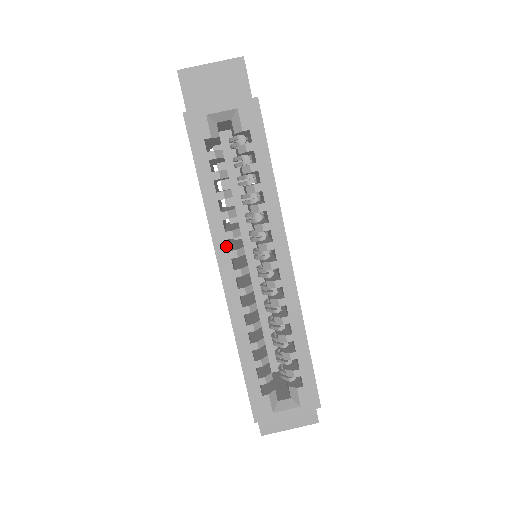
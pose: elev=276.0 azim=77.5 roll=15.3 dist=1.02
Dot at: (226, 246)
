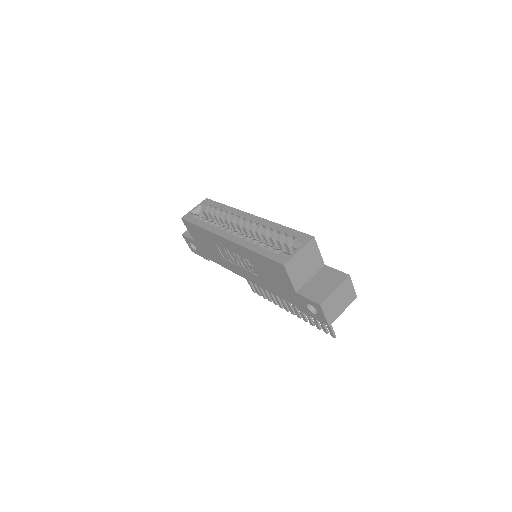
Dot at: (220, 230)
